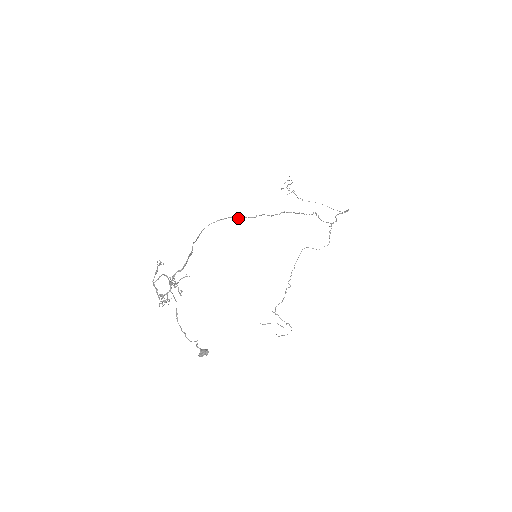
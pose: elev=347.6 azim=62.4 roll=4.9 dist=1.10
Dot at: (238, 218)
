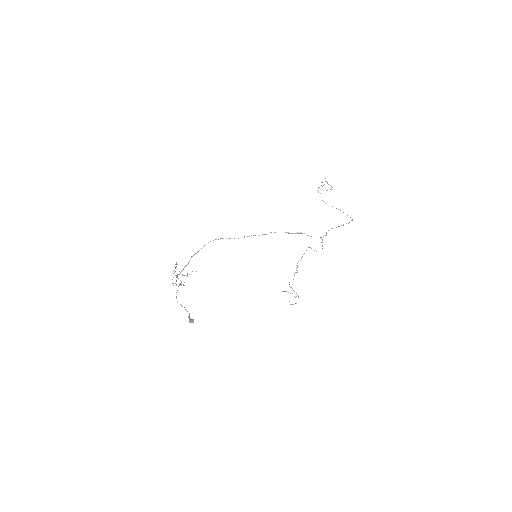
Dot at: occluded
